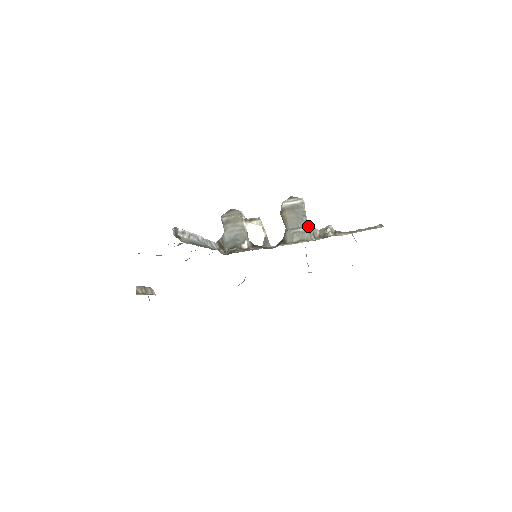
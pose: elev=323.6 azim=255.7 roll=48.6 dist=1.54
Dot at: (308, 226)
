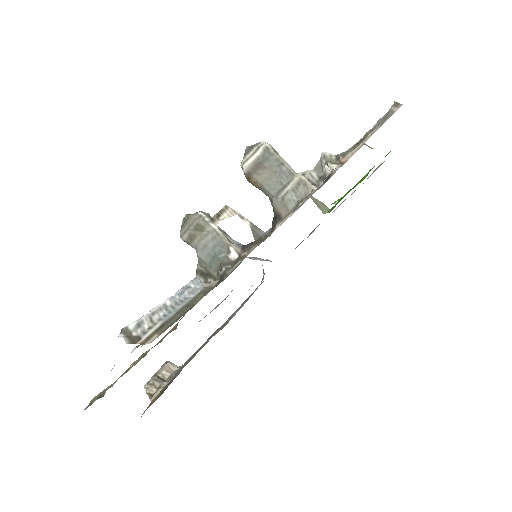
Dot at: (295, 176)
